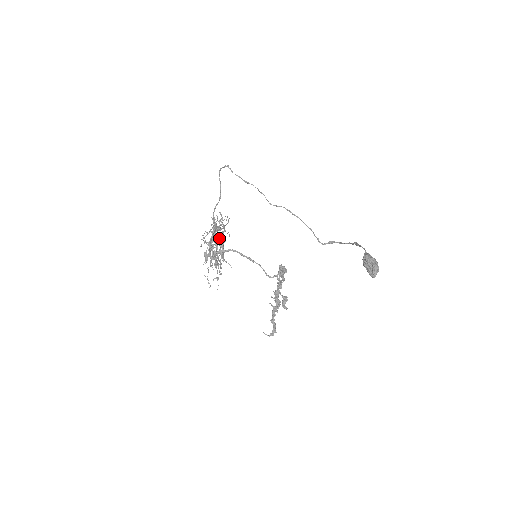
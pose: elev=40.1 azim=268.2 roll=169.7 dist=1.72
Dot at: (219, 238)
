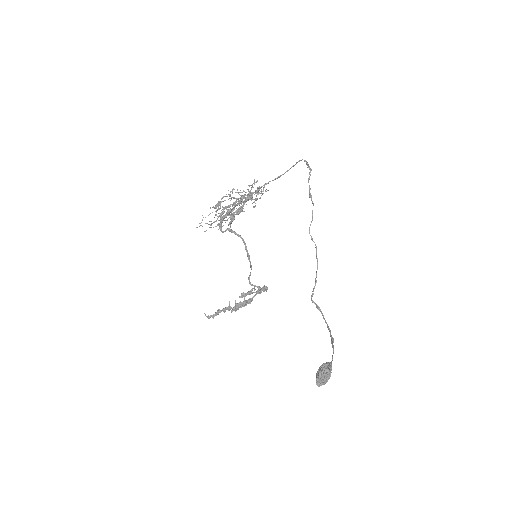
Dot at: (243, 206)
